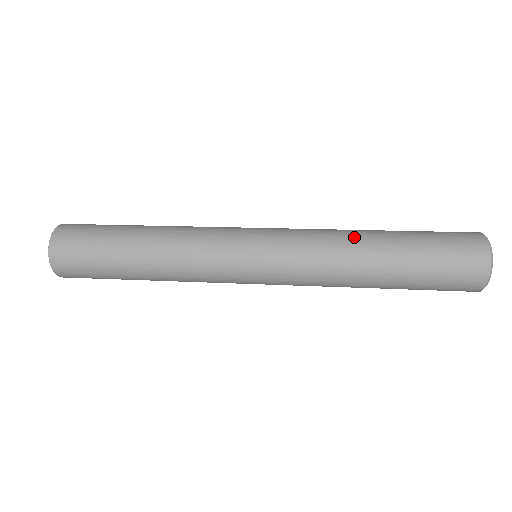
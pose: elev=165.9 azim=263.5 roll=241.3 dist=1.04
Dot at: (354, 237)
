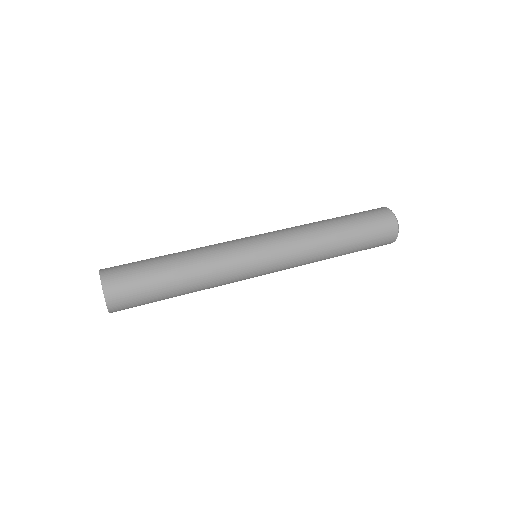
Dot at: (319, 226)
